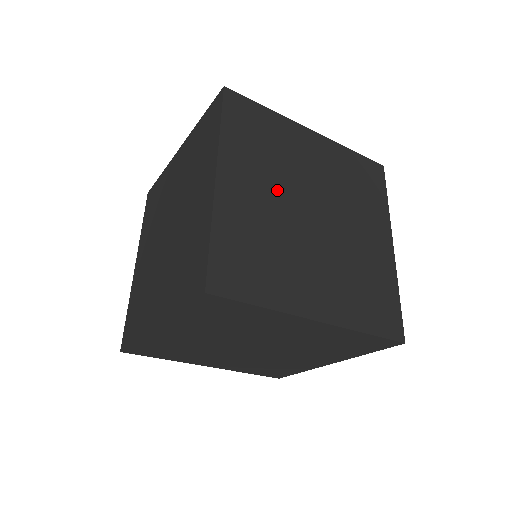
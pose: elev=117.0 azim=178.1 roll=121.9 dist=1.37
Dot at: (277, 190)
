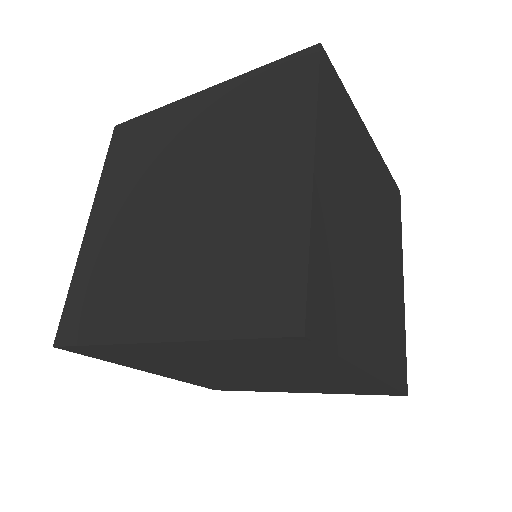
Dot at: (350, 200)
